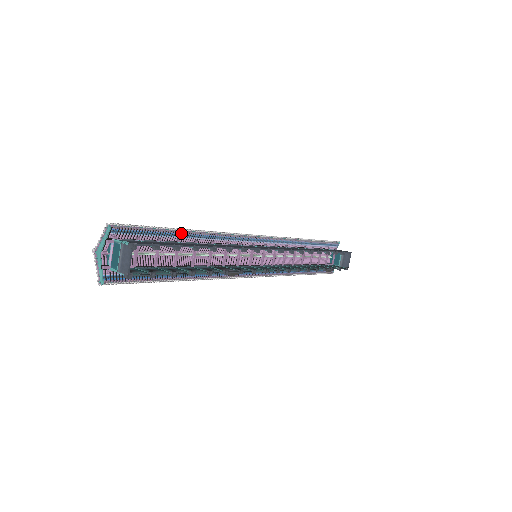
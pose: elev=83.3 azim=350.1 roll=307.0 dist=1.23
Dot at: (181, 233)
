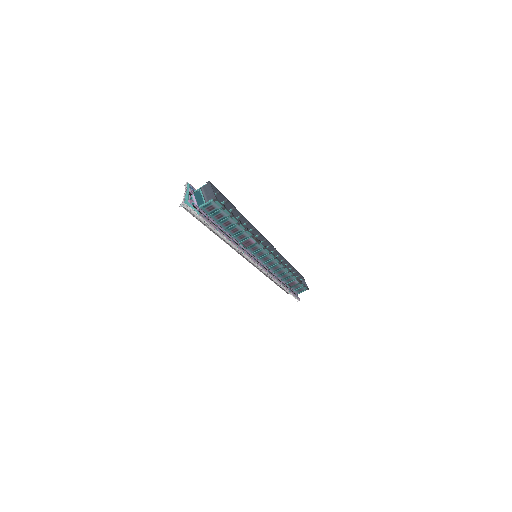
Dot at: occluded
